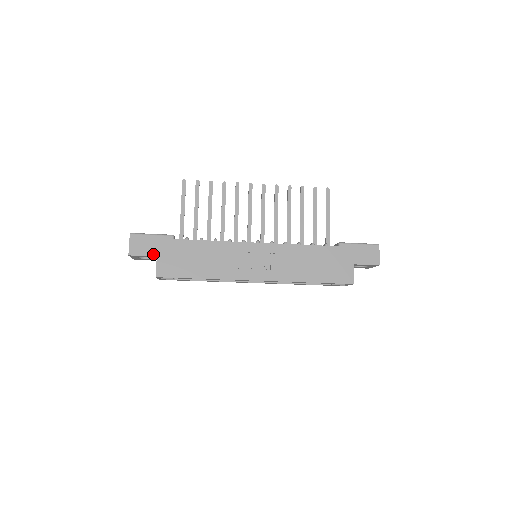
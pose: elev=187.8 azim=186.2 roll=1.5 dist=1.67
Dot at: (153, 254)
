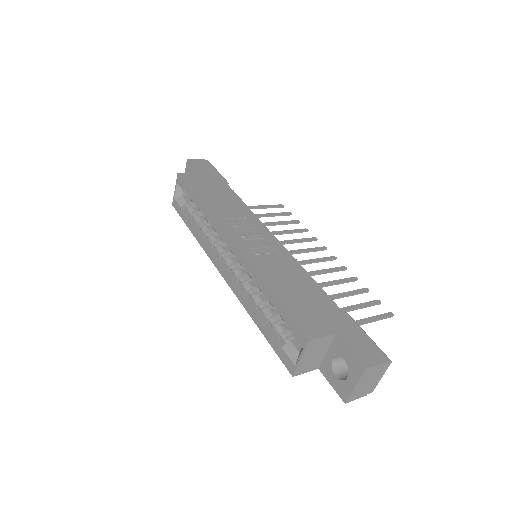
Dot at: (200, 171)
